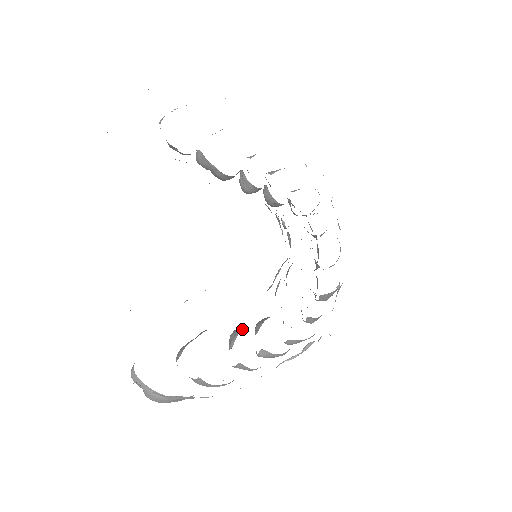
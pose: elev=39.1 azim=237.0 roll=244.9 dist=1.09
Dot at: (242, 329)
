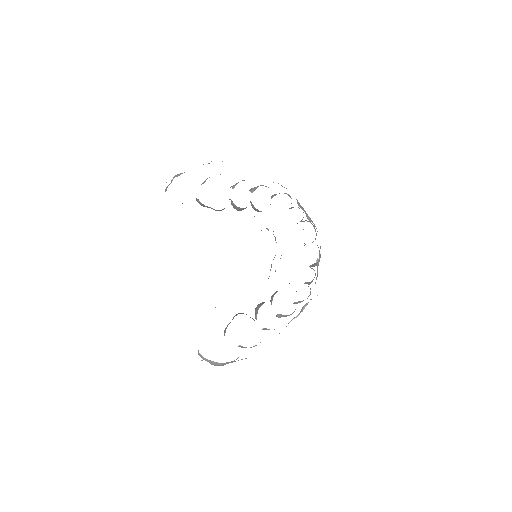
Dot at: (260, 306)
